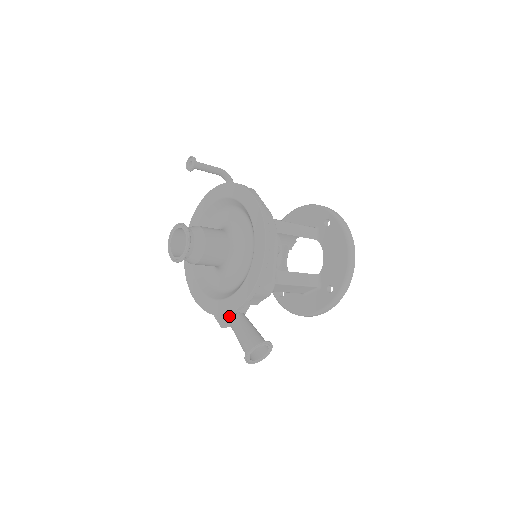
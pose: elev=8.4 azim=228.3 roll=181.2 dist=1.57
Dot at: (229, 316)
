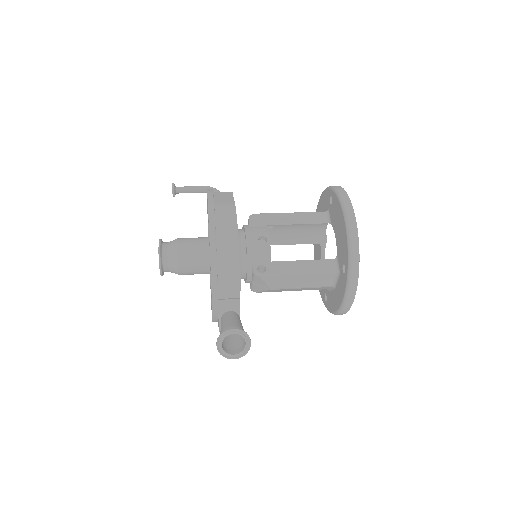
Dot at: (220, 317)
